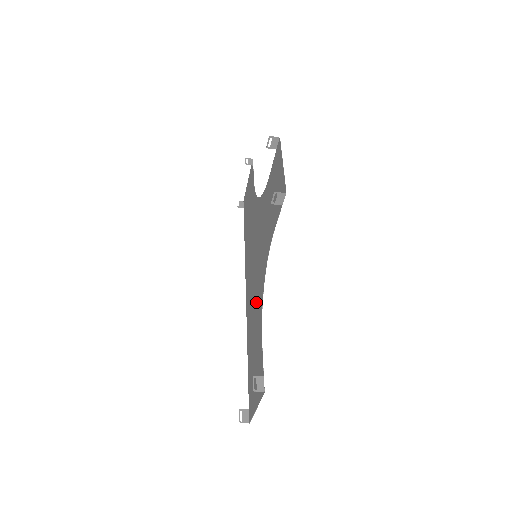
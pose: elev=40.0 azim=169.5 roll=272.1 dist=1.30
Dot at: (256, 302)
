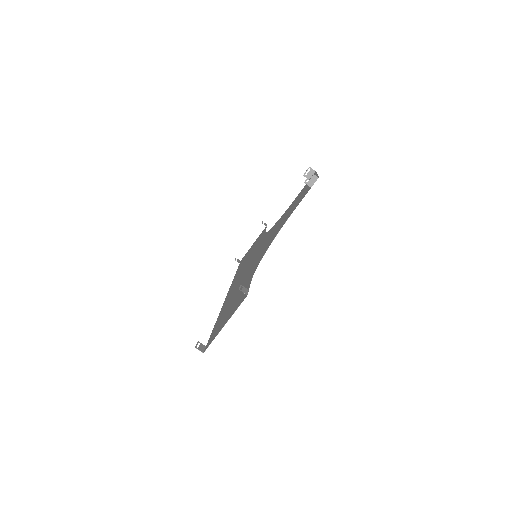
Dot at: (248, 274)
